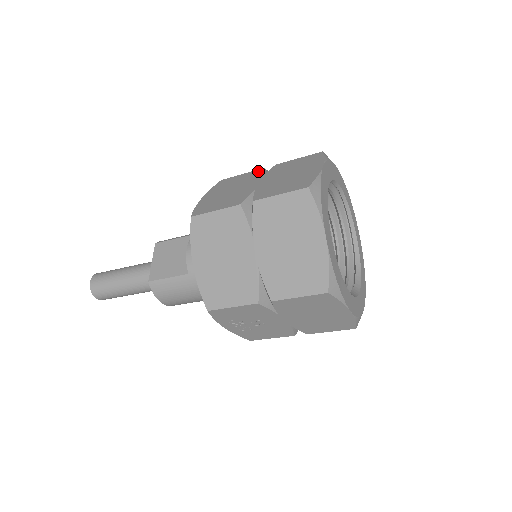
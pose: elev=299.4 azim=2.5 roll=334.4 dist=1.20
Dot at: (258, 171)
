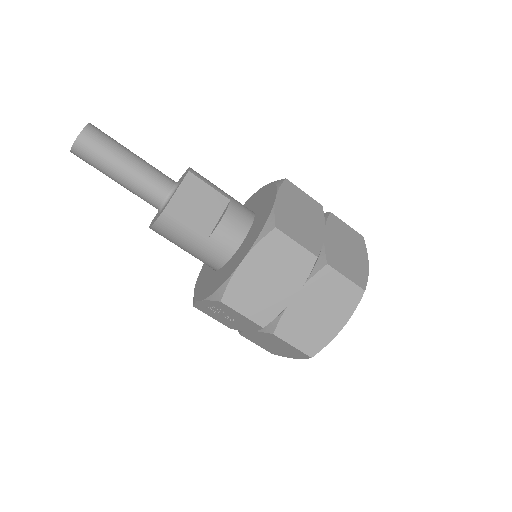
Dot at: (319, 206)
